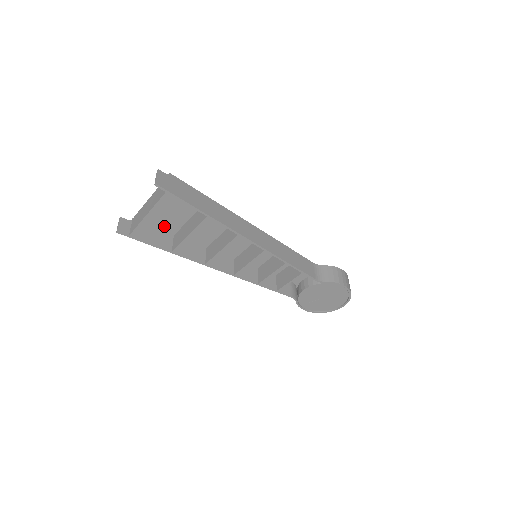
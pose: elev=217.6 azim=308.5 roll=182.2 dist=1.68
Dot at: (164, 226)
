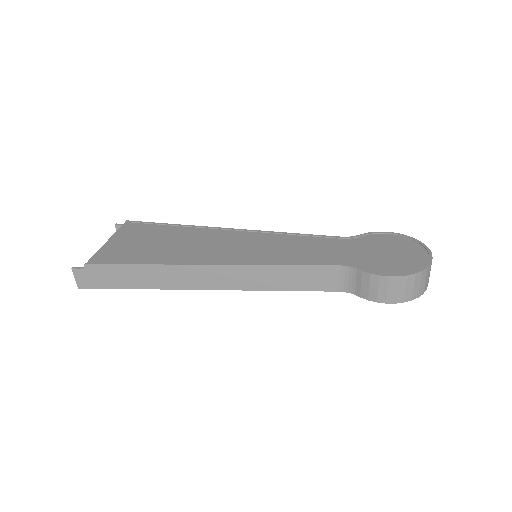
Dot at: (152, 228)
